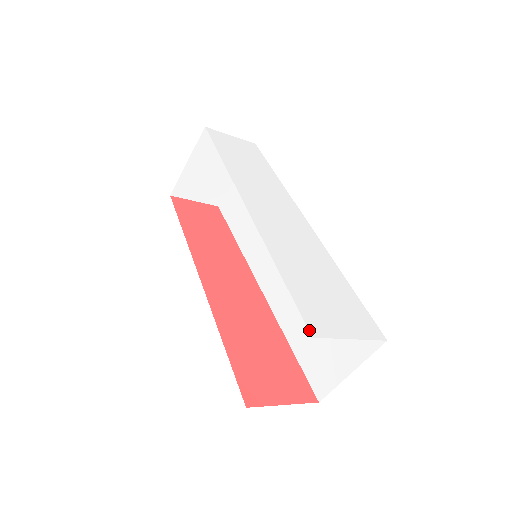
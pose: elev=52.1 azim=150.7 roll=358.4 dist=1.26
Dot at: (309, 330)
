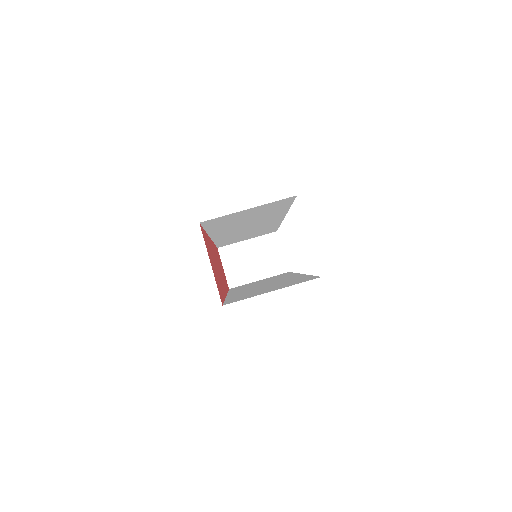
Dot at: occluded
